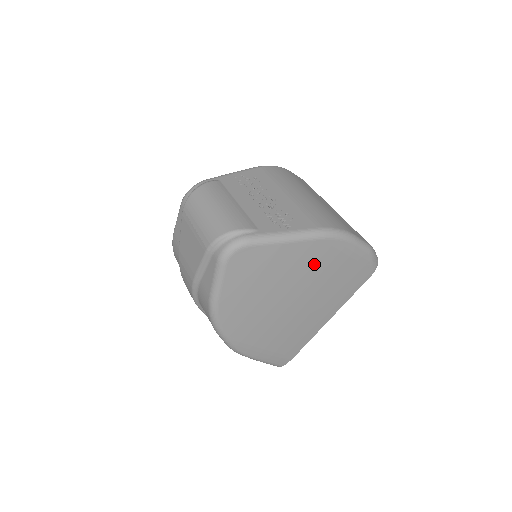
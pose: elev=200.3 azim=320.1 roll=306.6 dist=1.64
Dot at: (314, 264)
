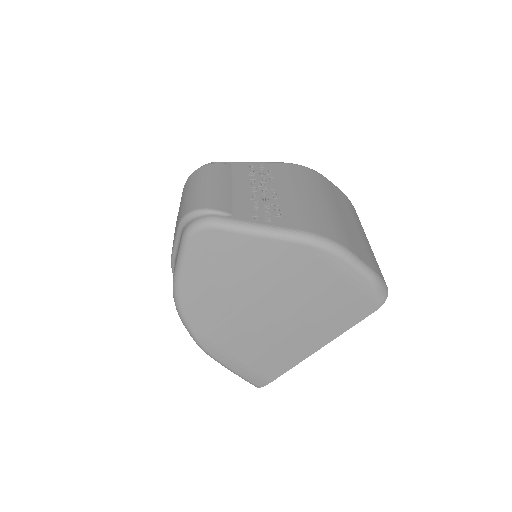
Dot at: (293, 273)
